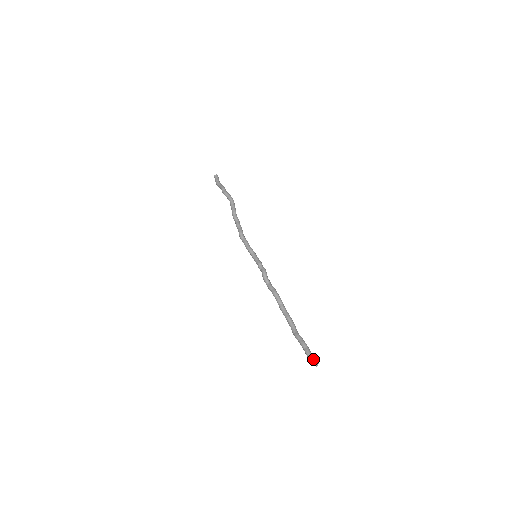
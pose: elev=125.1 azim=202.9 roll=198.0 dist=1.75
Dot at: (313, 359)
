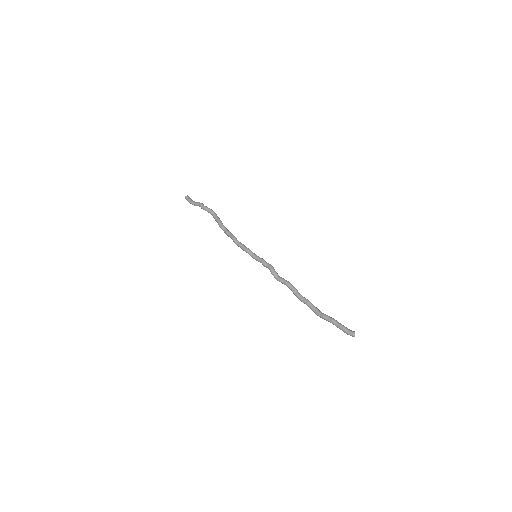
Dot at: (350, 330)
